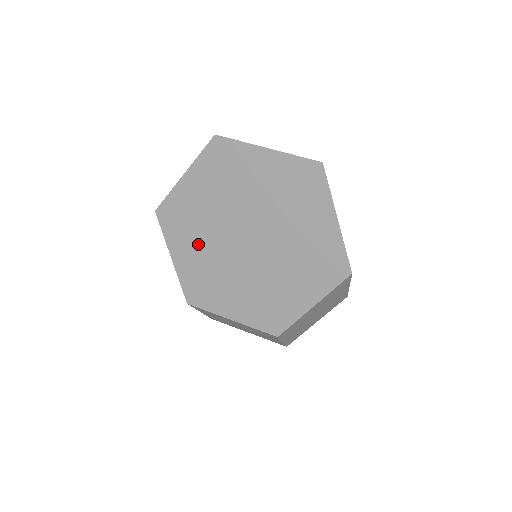
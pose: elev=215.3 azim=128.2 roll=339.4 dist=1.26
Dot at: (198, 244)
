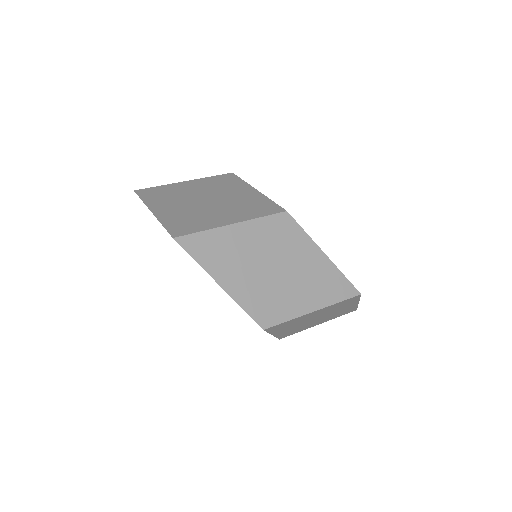
Dot at: occluded
